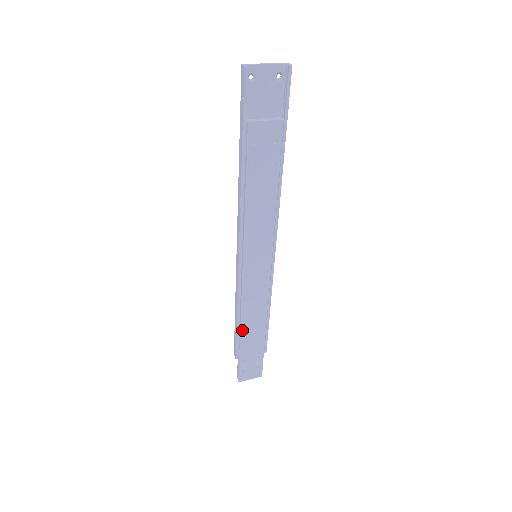
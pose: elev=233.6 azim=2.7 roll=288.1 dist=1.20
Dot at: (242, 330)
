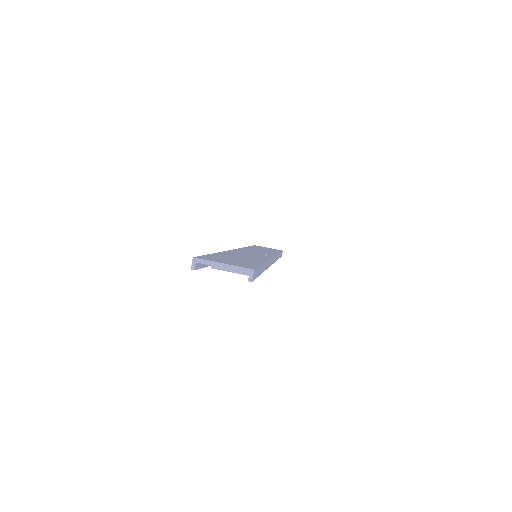
Dot at: occluded
